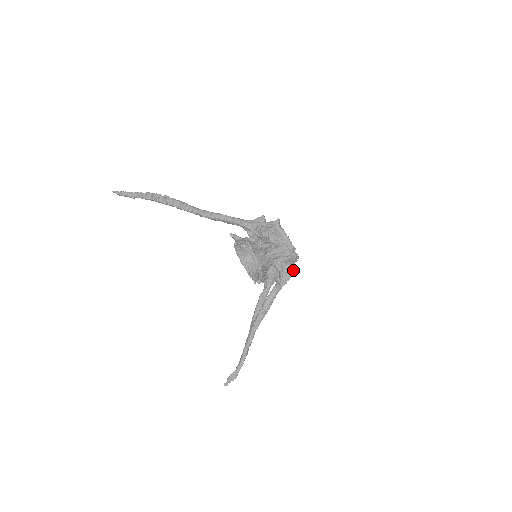
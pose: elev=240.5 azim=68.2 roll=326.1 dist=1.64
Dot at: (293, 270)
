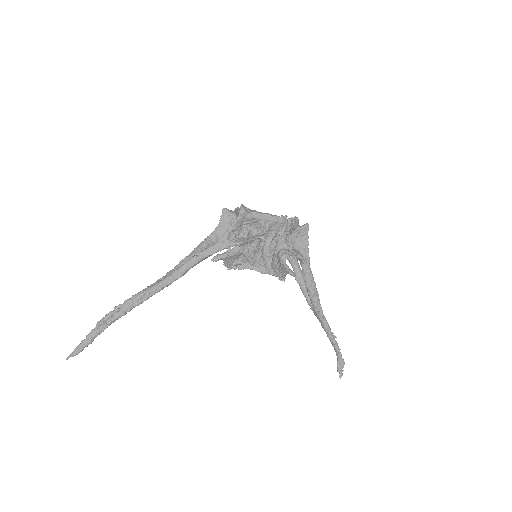
Dot at: (303, 232)
